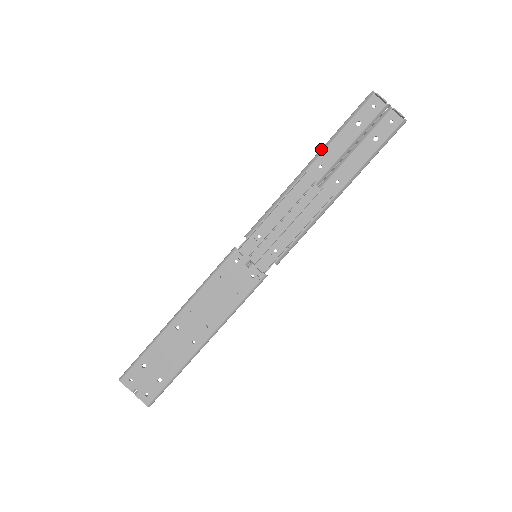
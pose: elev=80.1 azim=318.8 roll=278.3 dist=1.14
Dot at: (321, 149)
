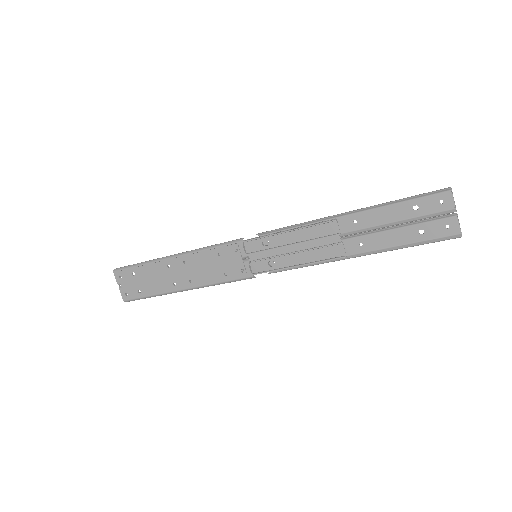
Dot at: (365, 208)
